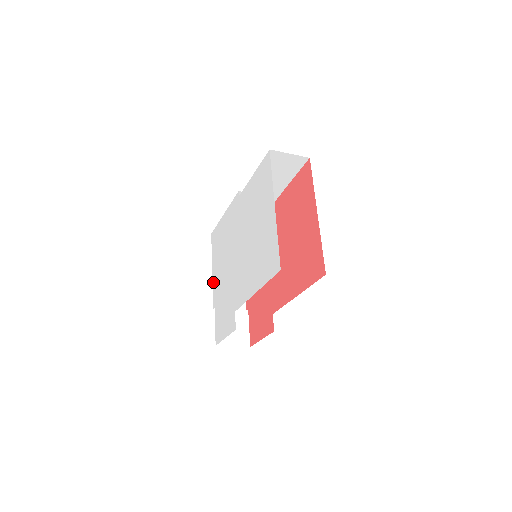
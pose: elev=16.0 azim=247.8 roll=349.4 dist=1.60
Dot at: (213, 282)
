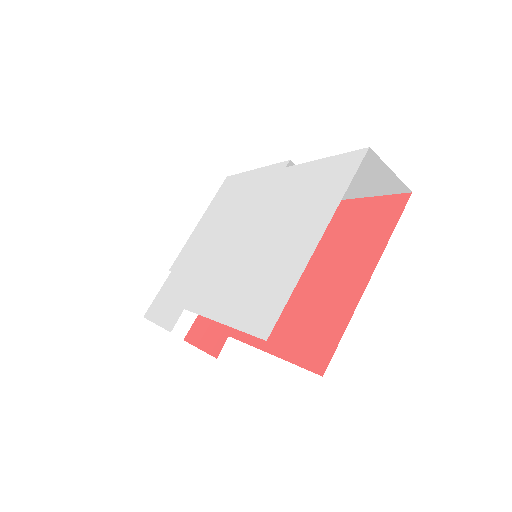
Dot at: (190, 238)
